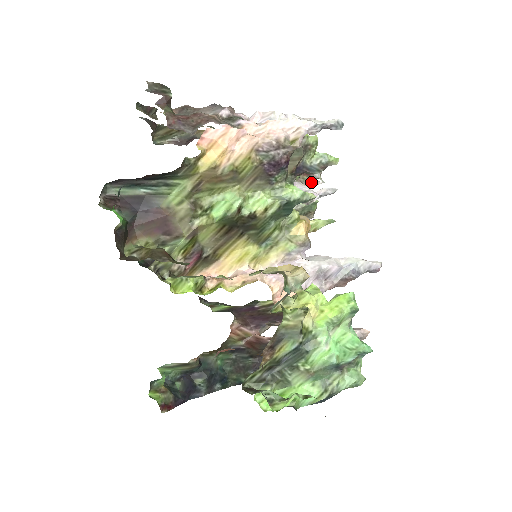
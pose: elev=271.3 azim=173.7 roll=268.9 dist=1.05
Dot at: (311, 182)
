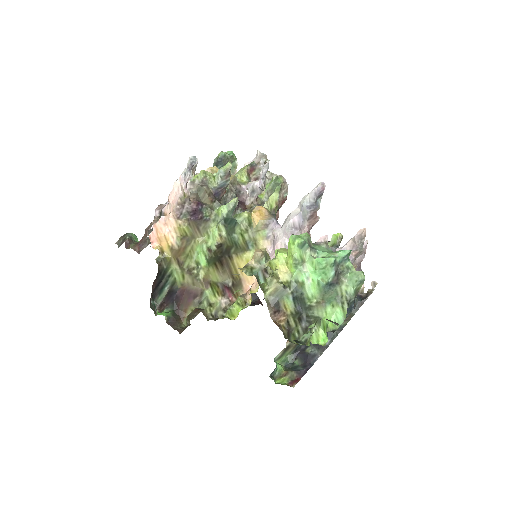
Dot at: occluded
